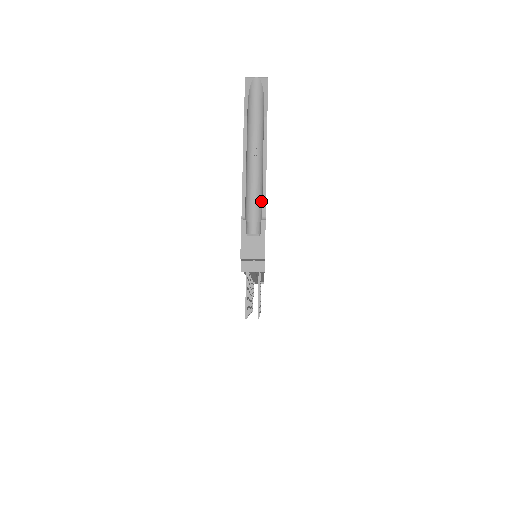
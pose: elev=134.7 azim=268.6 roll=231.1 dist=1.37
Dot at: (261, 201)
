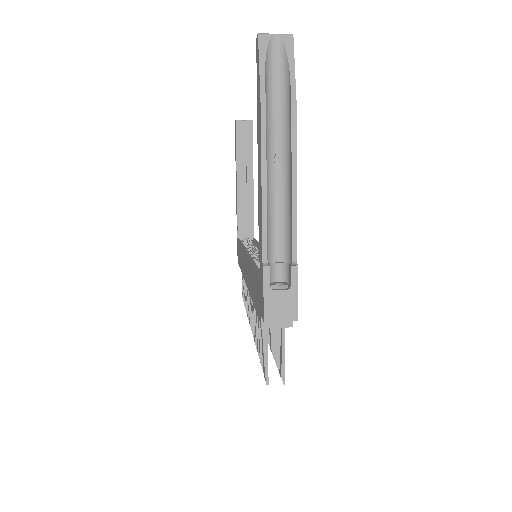
Dot at: (288, 233)
